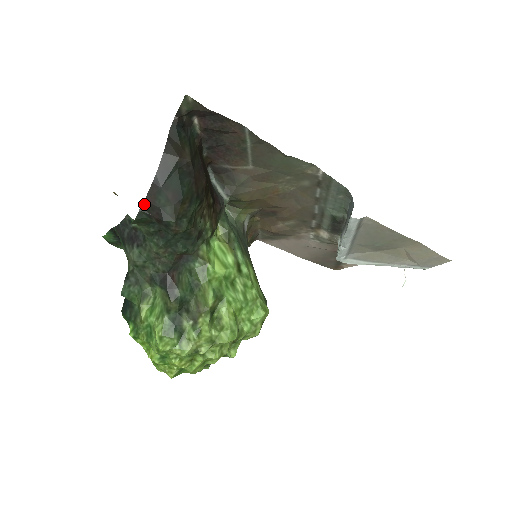
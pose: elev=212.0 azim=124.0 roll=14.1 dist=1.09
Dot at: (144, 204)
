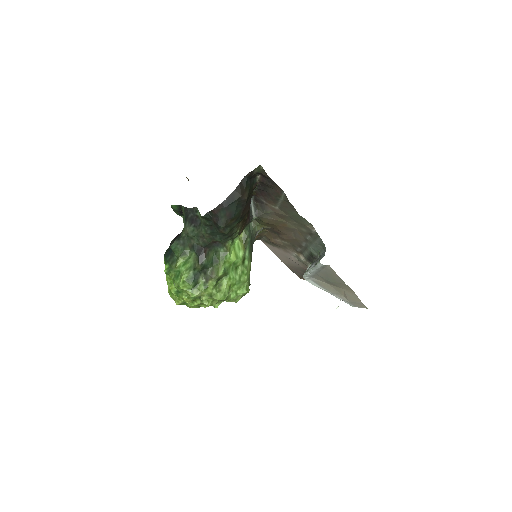
Dot at: (212, 211)
